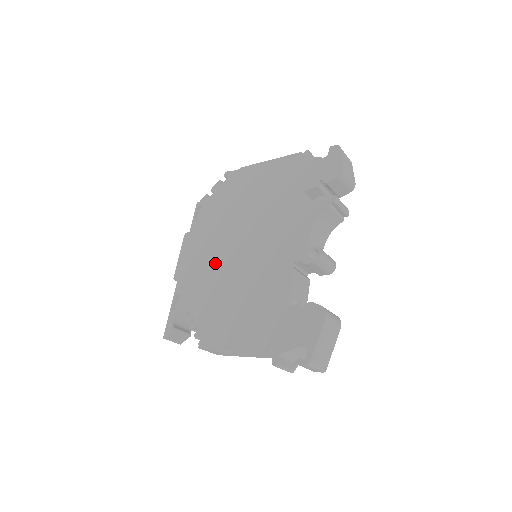
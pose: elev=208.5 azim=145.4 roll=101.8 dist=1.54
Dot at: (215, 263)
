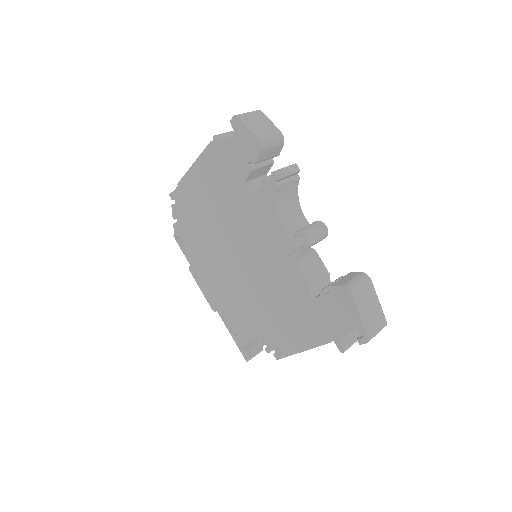
Dot at: (231, 285)
